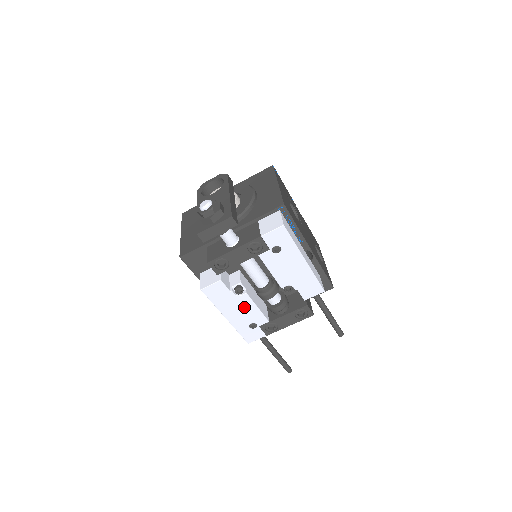
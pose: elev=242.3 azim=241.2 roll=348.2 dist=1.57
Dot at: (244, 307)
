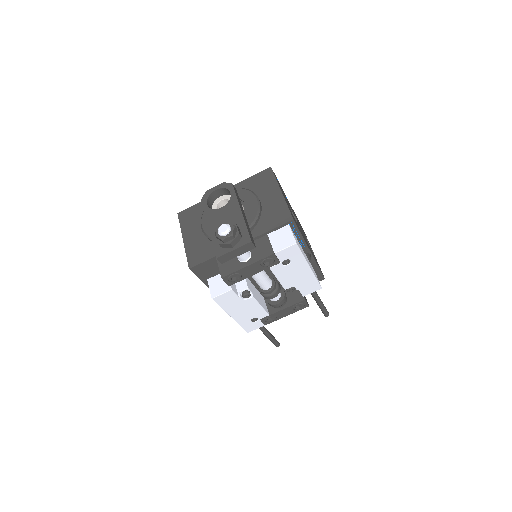
Dot at: (249, 307)
